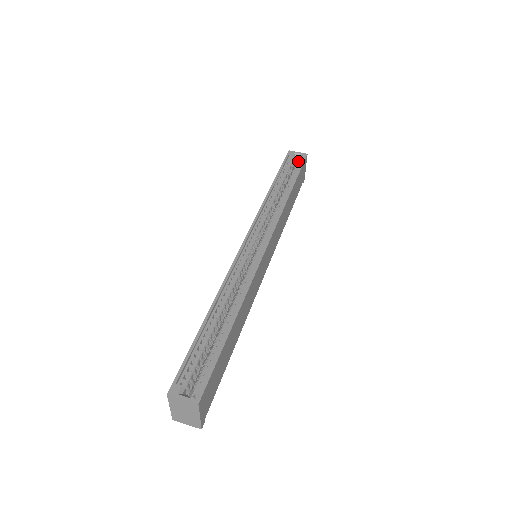
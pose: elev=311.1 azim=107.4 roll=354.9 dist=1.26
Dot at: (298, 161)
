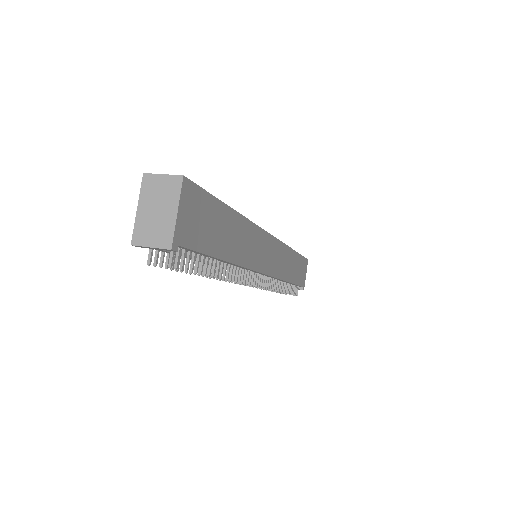
Dot at: occluded
